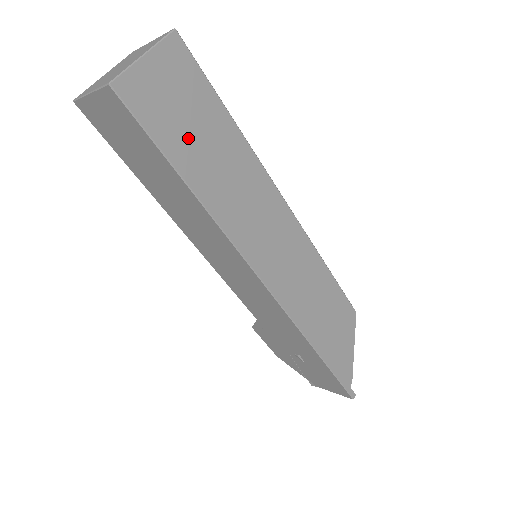
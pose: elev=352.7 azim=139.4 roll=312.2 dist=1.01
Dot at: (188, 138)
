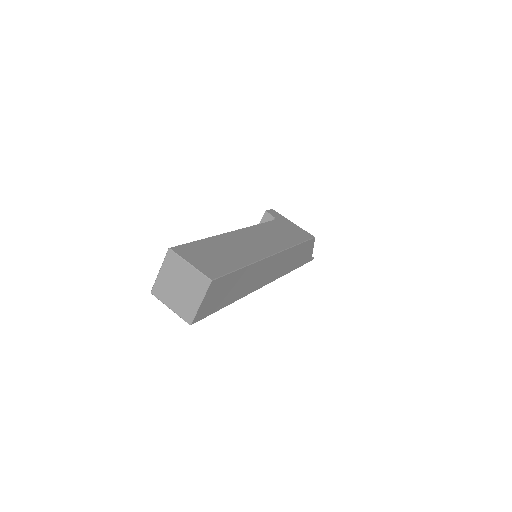
Dot at: (225, 296)
